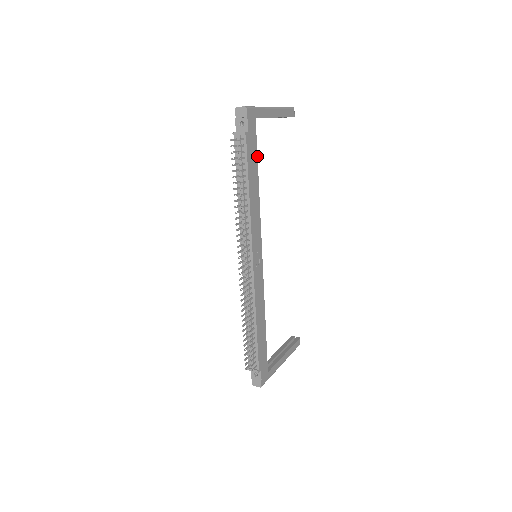
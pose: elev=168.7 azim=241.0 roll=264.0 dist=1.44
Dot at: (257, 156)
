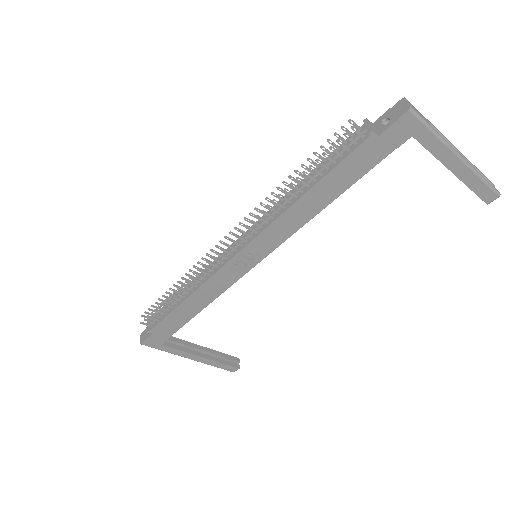
Dot at: occluded
